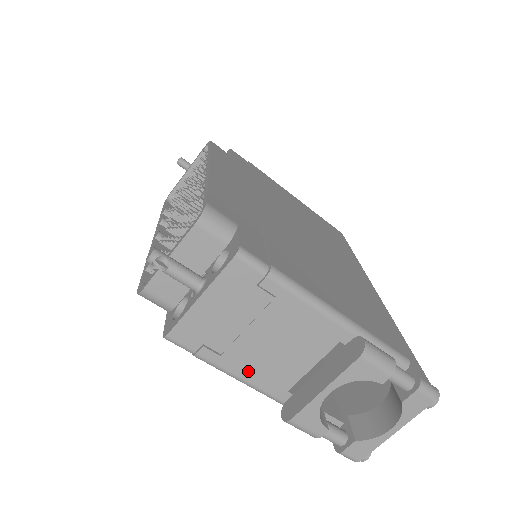
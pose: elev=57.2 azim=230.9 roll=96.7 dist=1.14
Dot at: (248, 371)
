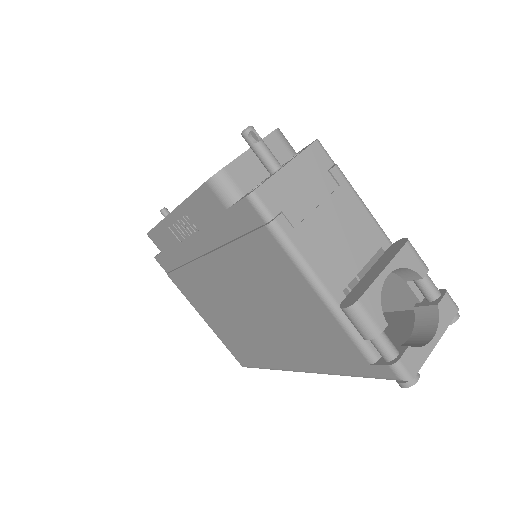
Dot at: (313, 255)
